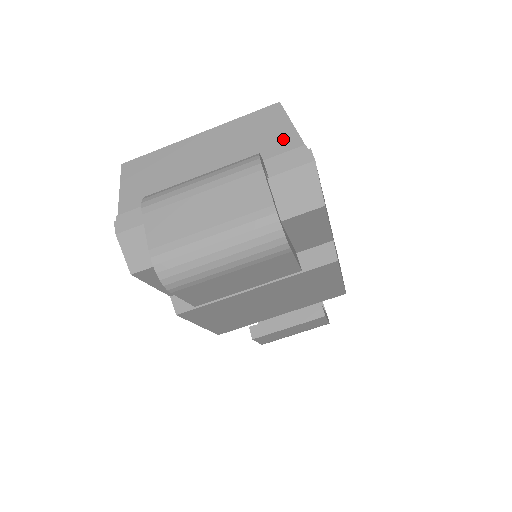
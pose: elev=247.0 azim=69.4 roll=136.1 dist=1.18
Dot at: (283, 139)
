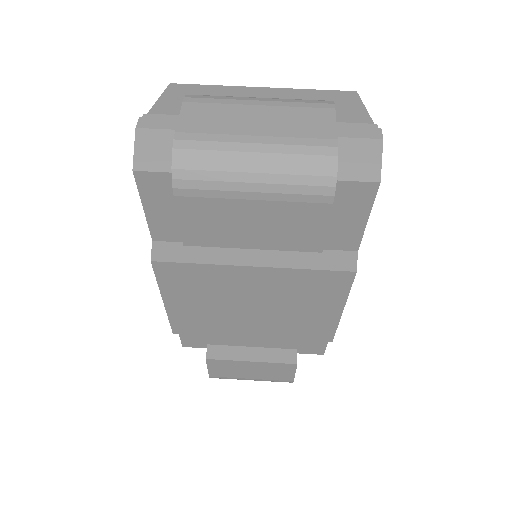
Dot at: (353, 115)
